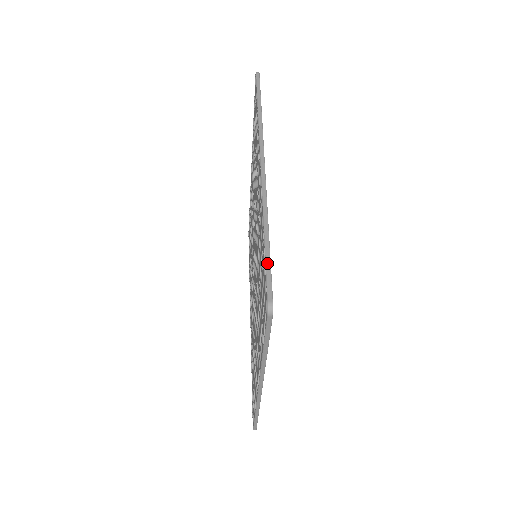
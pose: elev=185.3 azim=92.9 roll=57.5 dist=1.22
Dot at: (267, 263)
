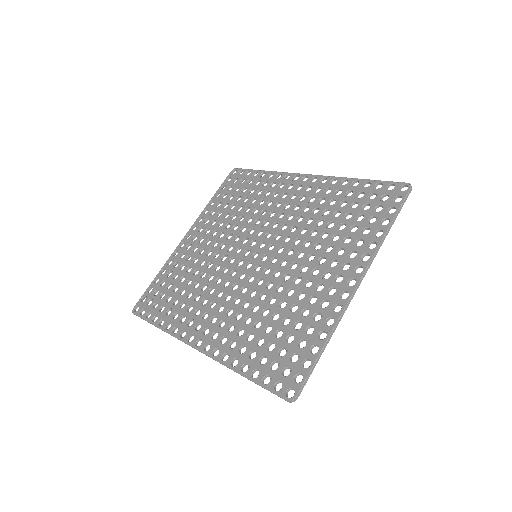
Dot at: (382, 181)
